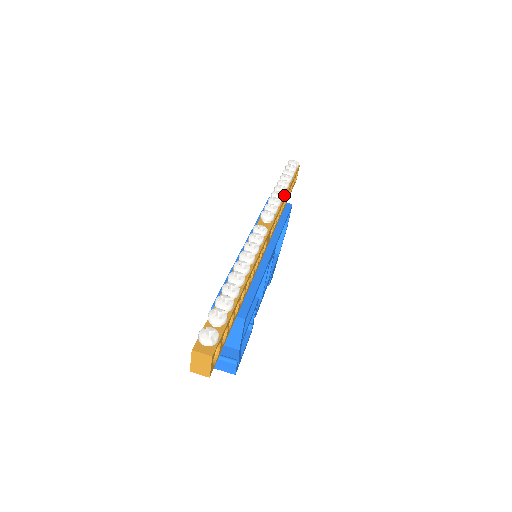
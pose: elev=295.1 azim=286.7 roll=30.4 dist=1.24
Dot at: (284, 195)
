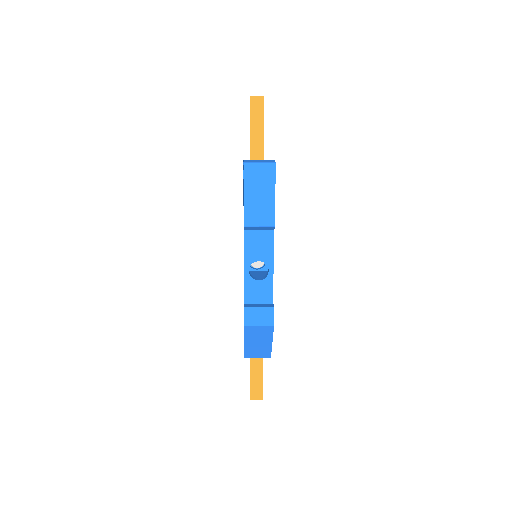
Dot at: occluded
